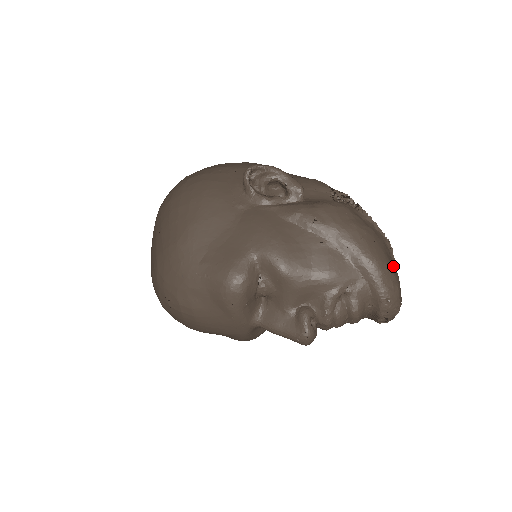
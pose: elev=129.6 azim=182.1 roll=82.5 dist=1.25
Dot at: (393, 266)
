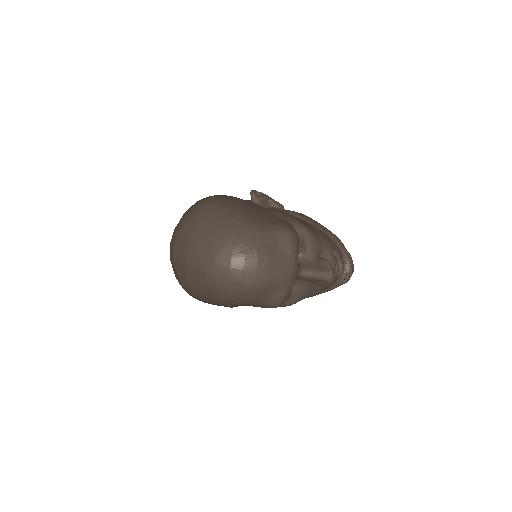
Dot at: occluded
